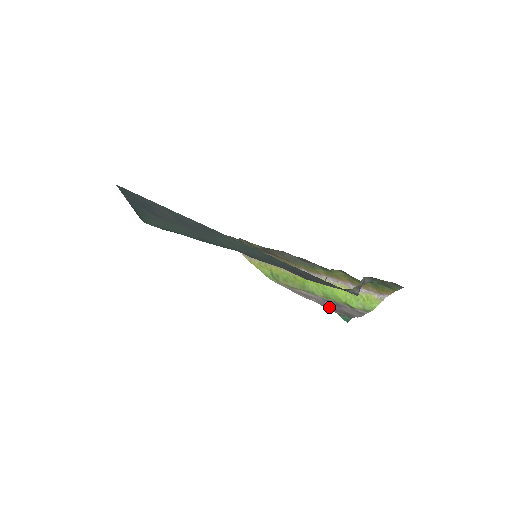
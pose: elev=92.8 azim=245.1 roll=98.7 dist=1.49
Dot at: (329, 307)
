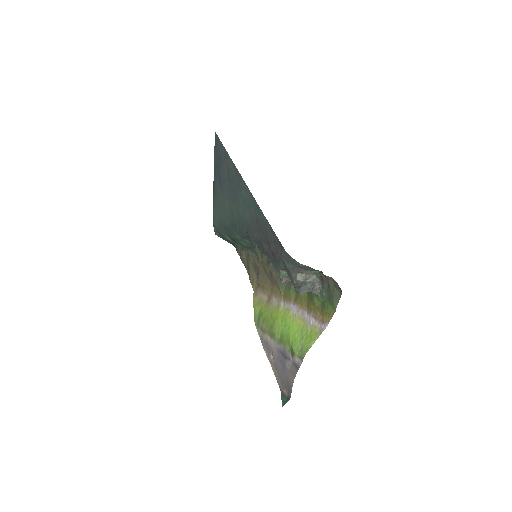
Dot at: (278, 370)
